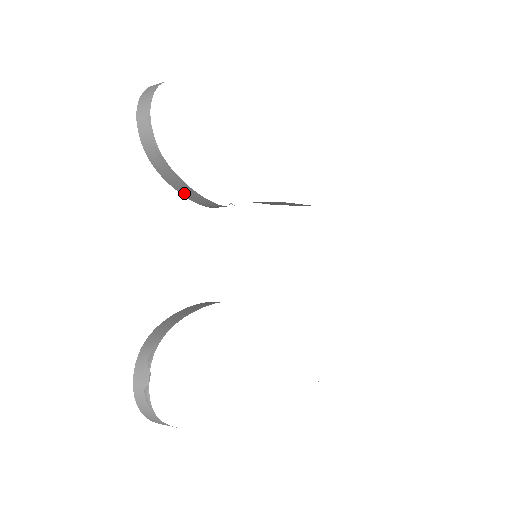
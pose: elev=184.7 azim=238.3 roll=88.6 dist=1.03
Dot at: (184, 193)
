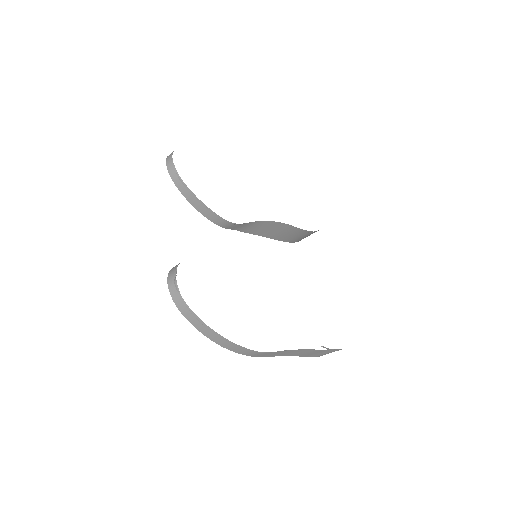
Dot at: (199, 209)
